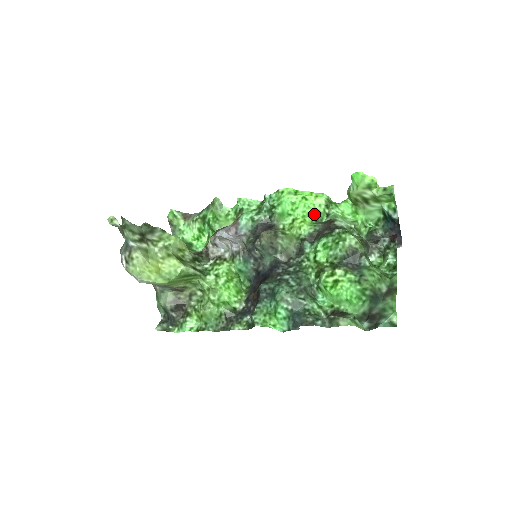
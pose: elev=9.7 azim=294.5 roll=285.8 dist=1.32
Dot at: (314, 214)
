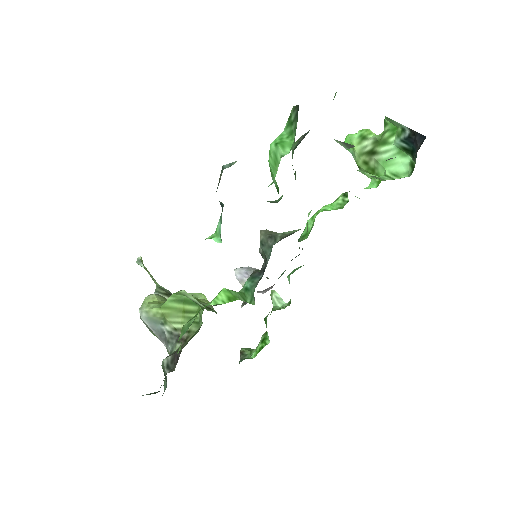
Dot at: occluded
